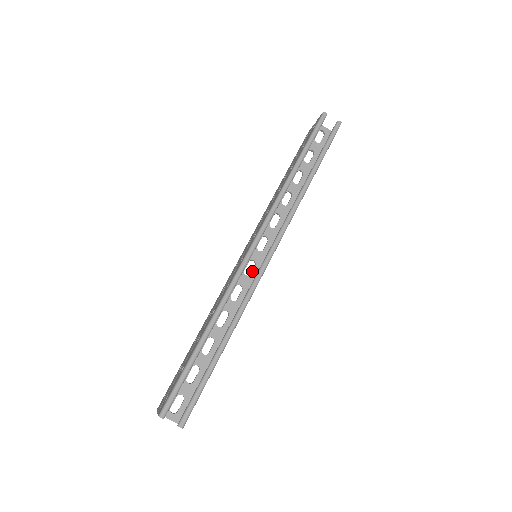
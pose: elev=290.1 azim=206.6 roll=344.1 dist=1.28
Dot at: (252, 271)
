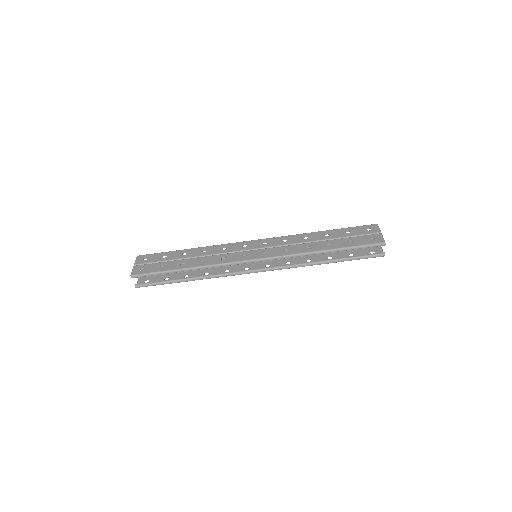
Dot at: occluded
